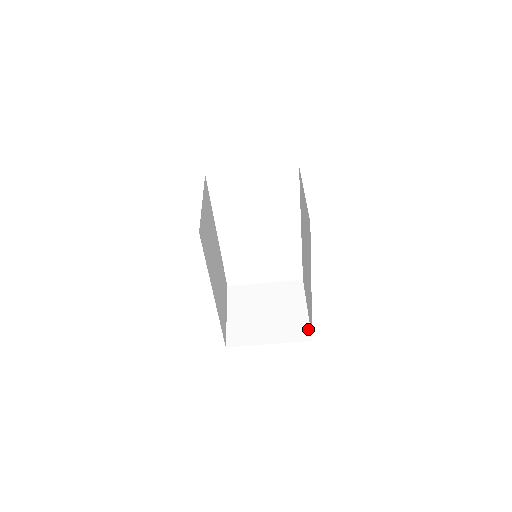
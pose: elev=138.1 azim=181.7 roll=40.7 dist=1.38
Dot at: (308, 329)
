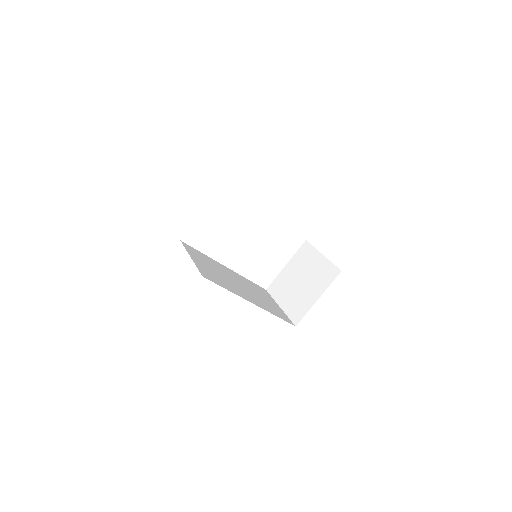
Dot at: (333, 267)
